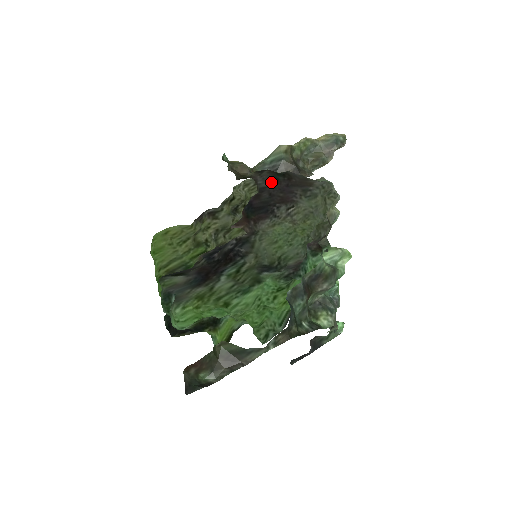
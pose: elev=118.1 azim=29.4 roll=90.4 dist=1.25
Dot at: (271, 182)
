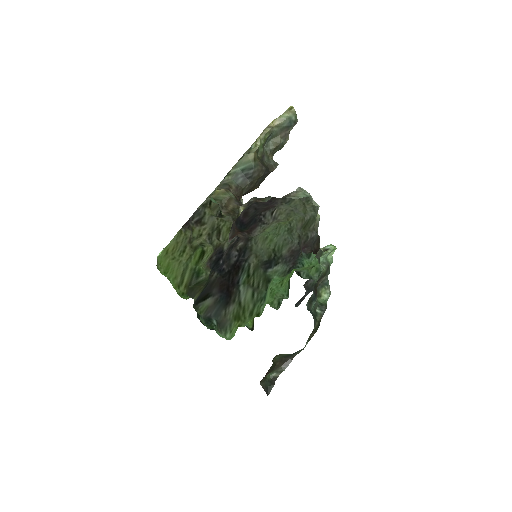
Dot at: occluded
